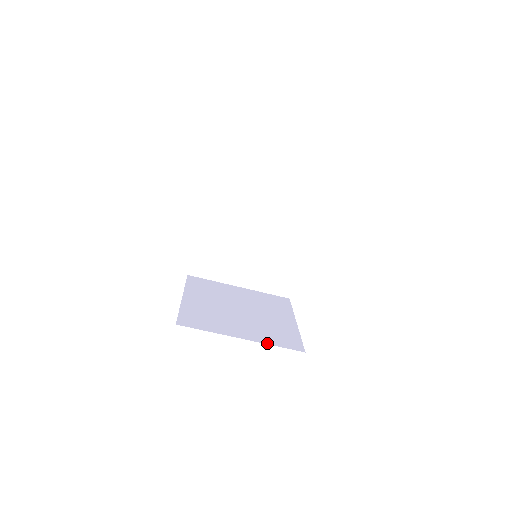
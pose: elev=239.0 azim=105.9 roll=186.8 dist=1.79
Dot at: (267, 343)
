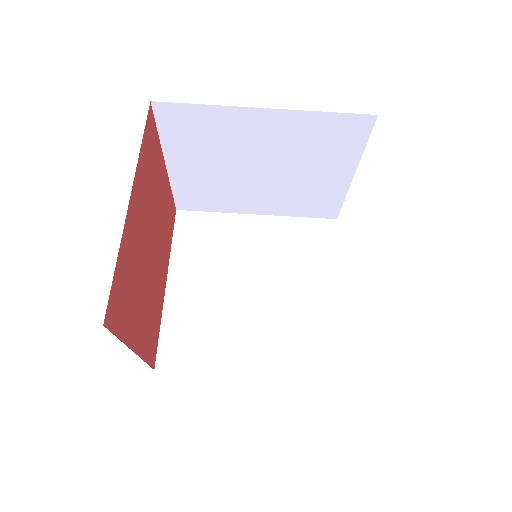
Dot at: occluded
